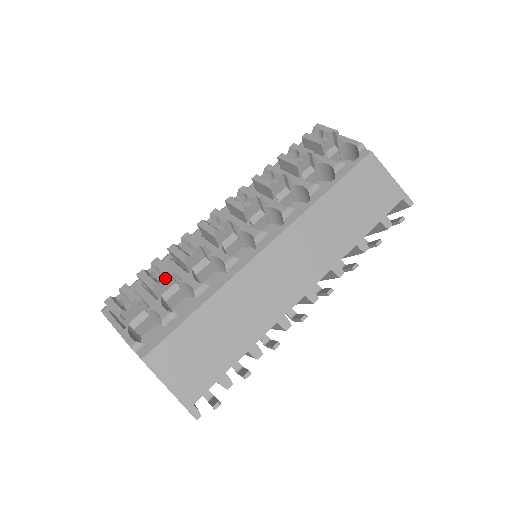
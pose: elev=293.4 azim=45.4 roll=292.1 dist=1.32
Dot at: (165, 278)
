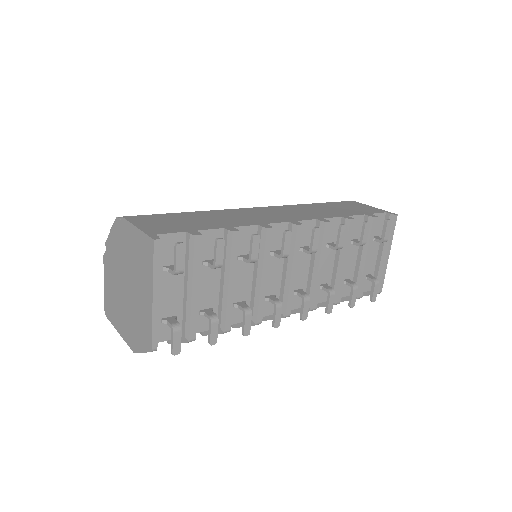
Dot at: occluded
